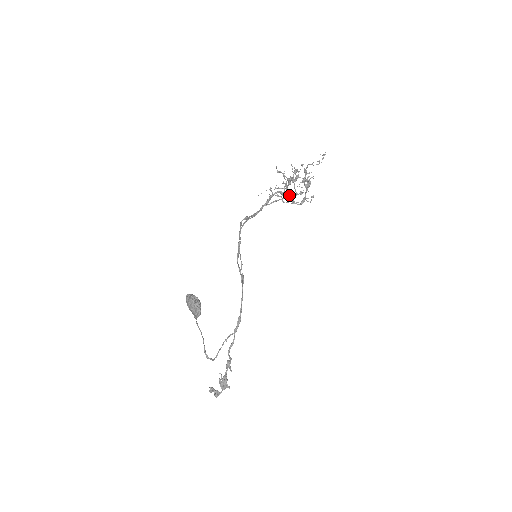
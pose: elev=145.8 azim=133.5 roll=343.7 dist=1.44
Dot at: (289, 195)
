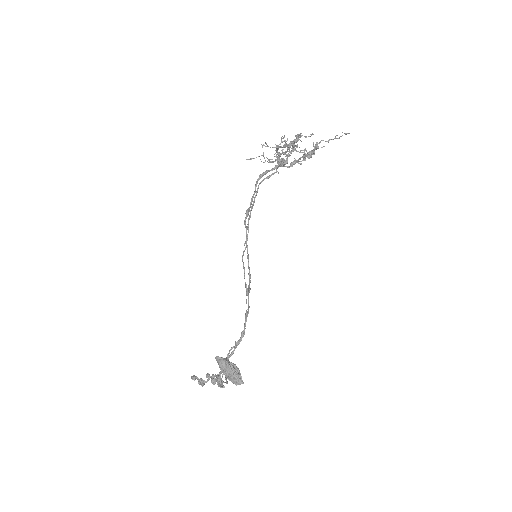
Dot at: (283, 161)
